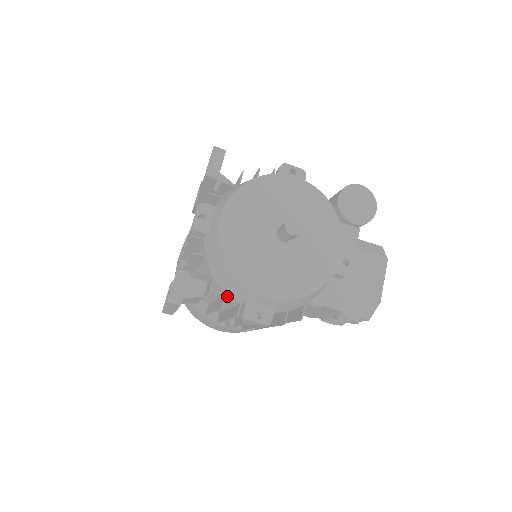
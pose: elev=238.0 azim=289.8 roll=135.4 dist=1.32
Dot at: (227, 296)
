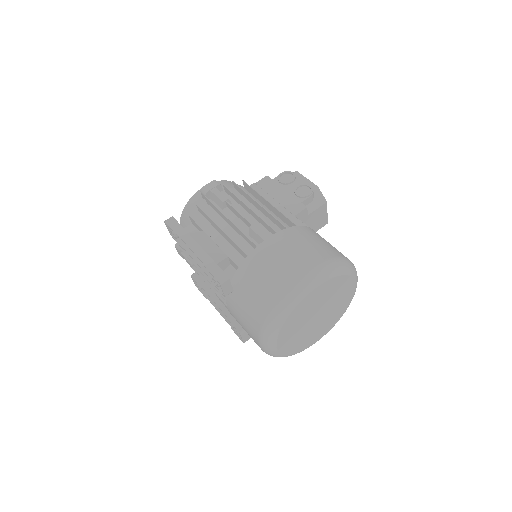
Dot at: occluded
